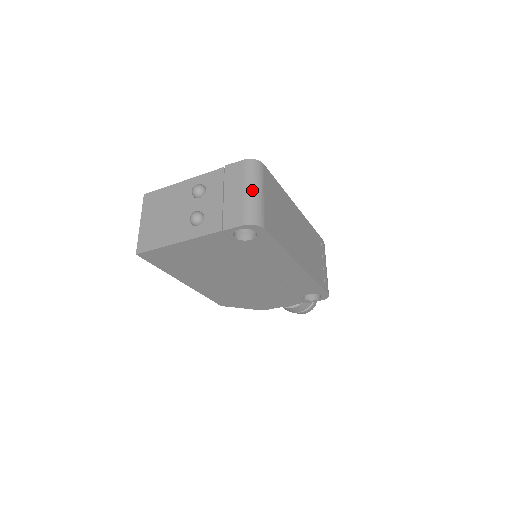
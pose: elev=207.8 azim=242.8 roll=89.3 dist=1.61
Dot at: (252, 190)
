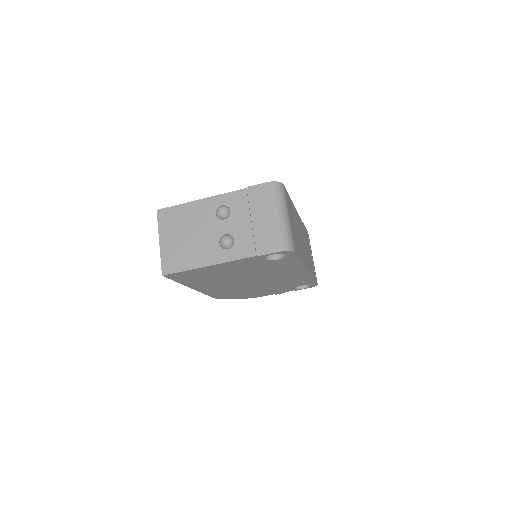
Dot at: (281, 215)
